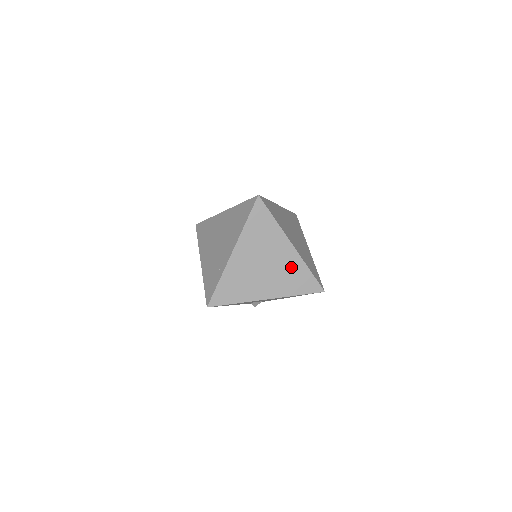
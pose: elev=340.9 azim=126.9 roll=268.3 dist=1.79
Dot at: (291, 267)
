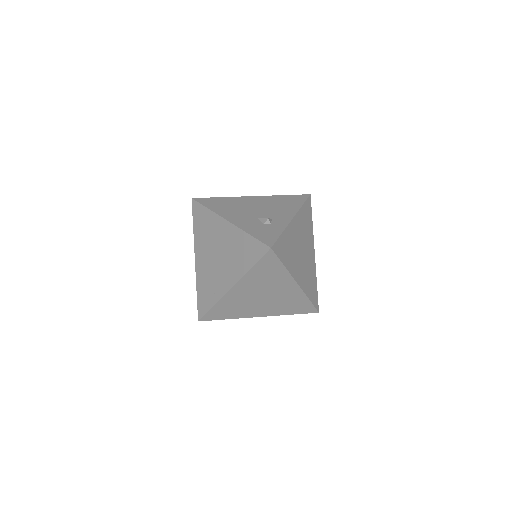
Dot at: (291, 298)
